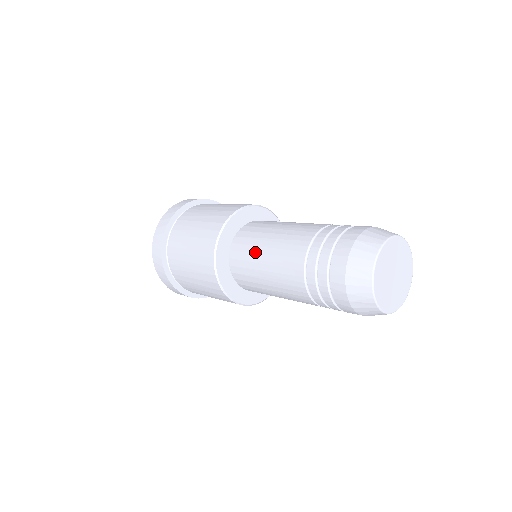
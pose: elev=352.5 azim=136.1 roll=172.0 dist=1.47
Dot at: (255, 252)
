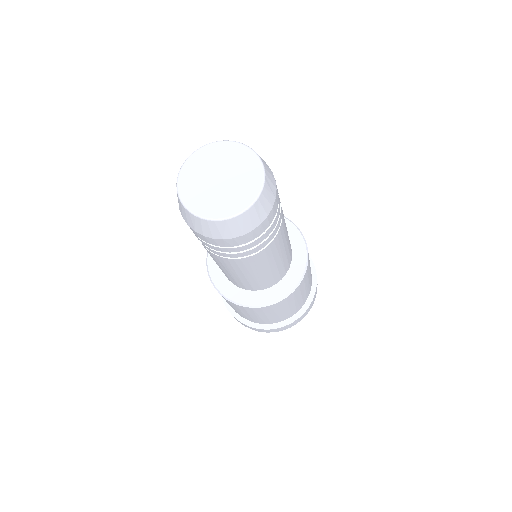
Dot at: occluded
